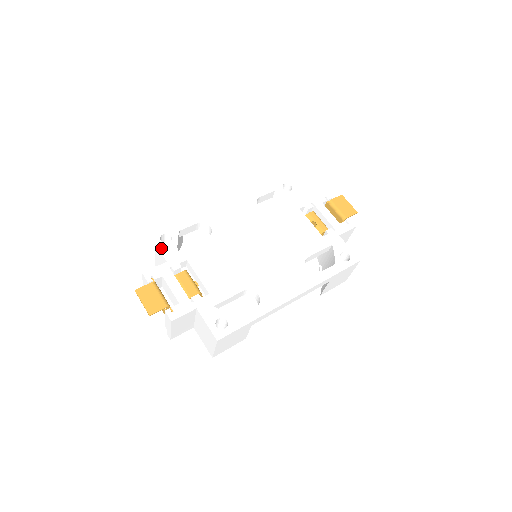
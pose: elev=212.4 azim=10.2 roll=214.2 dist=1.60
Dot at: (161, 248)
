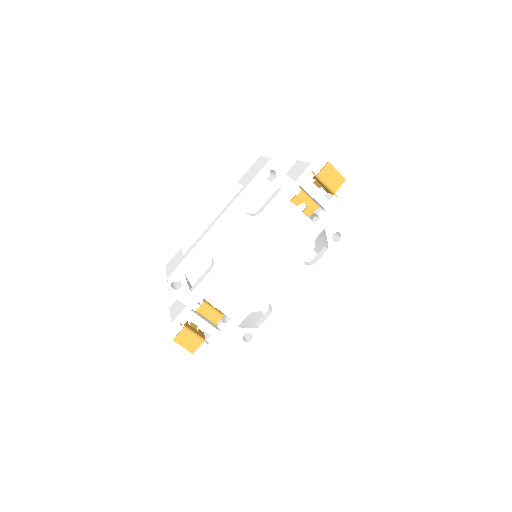
Dot at: (176, 296)
